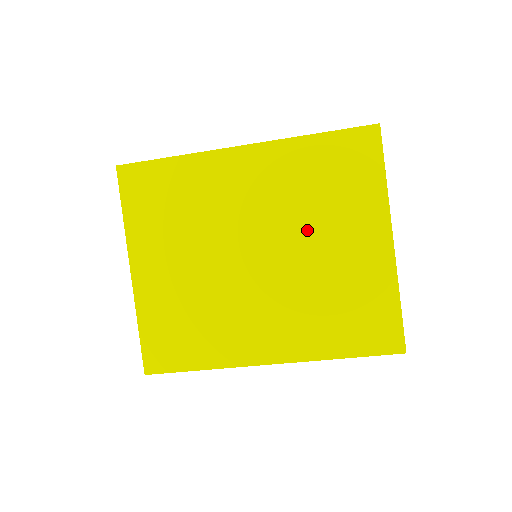
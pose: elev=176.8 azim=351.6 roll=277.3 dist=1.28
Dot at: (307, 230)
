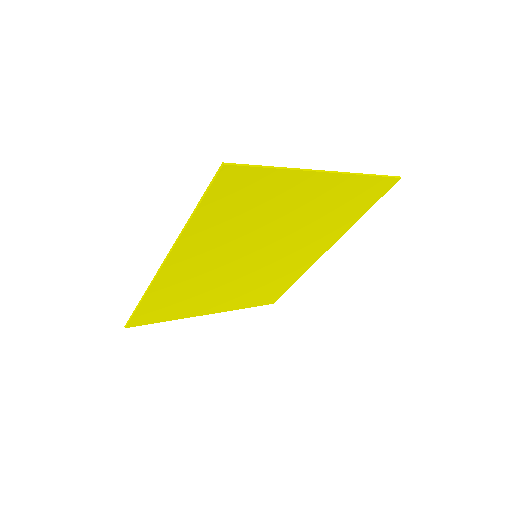
Dot at: (267, 228)
